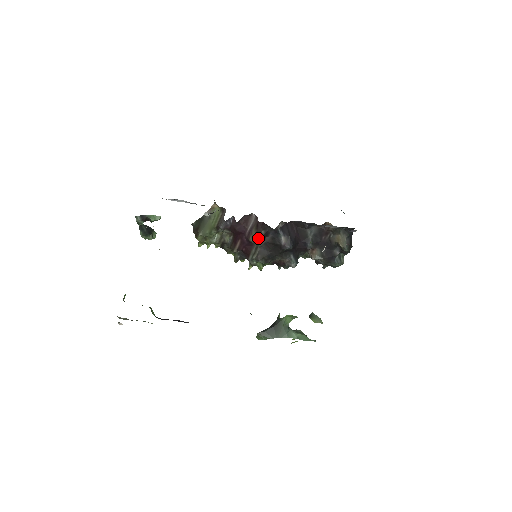
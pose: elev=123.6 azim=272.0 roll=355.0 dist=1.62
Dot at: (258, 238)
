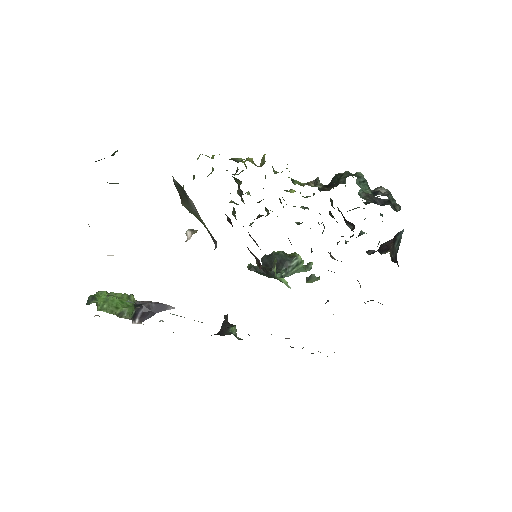
Dot at: occluded
